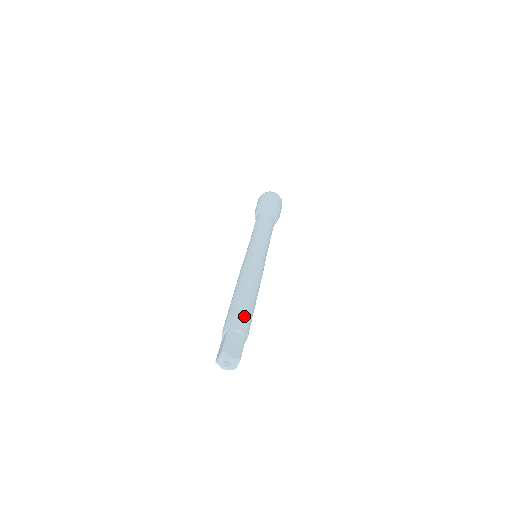
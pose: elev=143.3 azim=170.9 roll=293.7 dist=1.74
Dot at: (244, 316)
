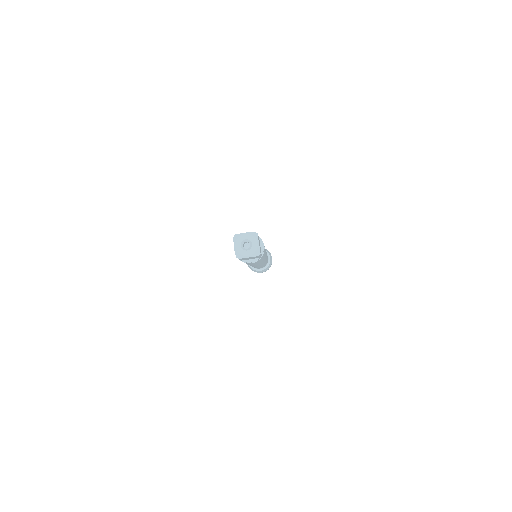
Dot at: occluded
